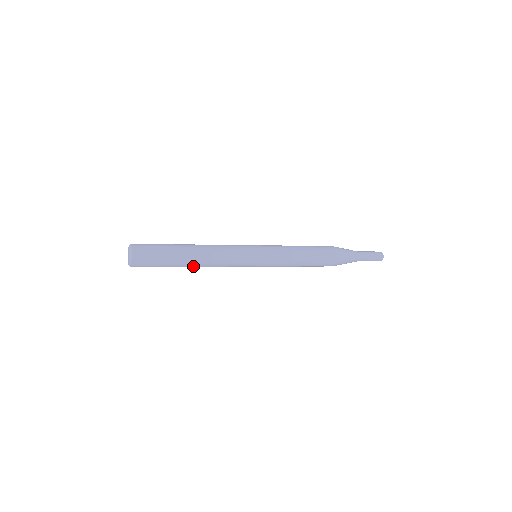
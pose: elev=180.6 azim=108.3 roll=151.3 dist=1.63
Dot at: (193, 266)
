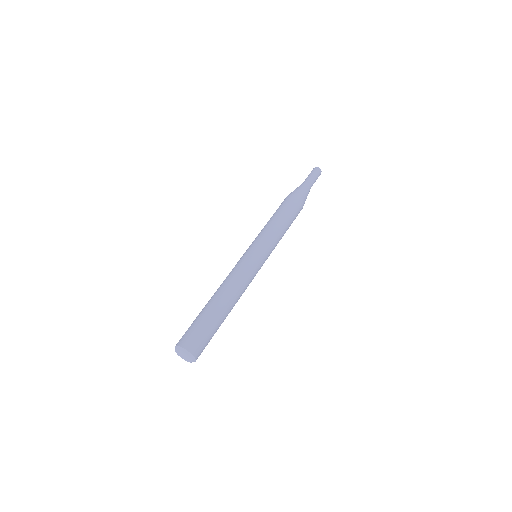
Dot at: occluded
